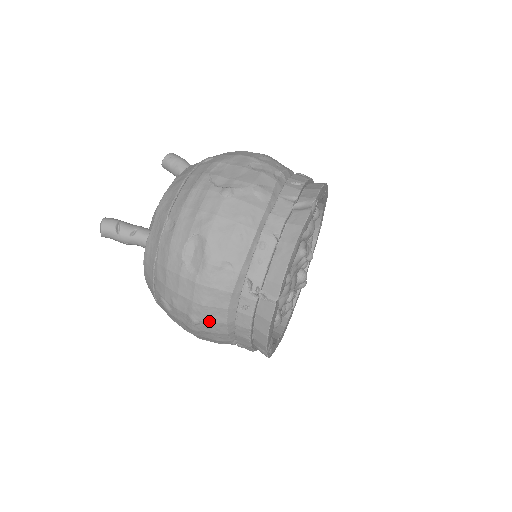
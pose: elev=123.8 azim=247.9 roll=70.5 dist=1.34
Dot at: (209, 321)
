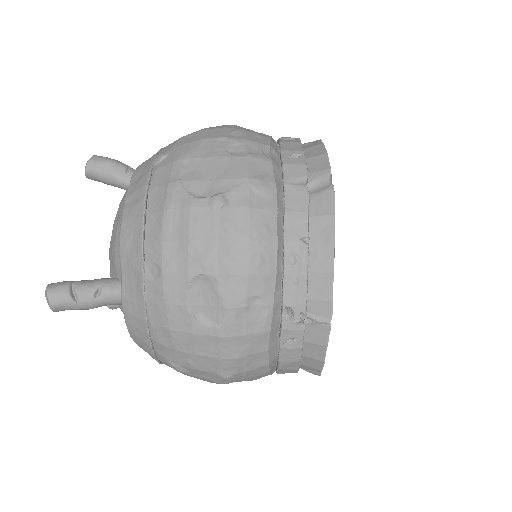
Dot at: (246, 371)
